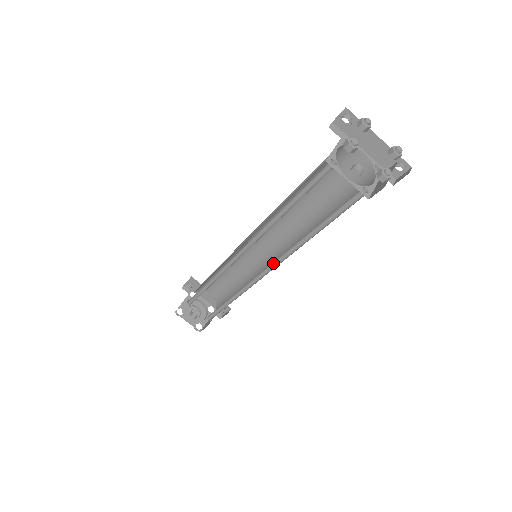
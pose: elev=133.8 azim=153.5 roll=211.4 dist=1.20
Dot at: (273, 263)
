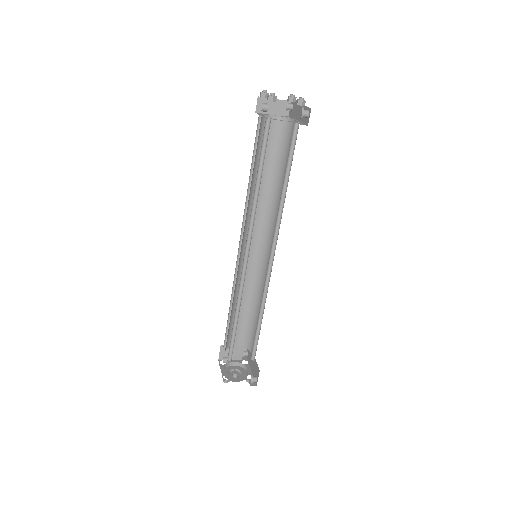
Dot at: occluded
